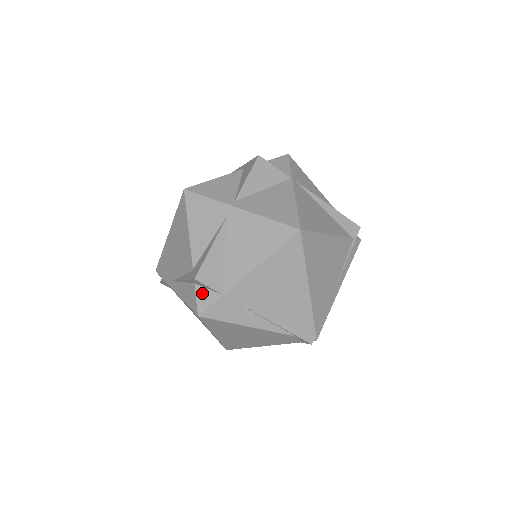
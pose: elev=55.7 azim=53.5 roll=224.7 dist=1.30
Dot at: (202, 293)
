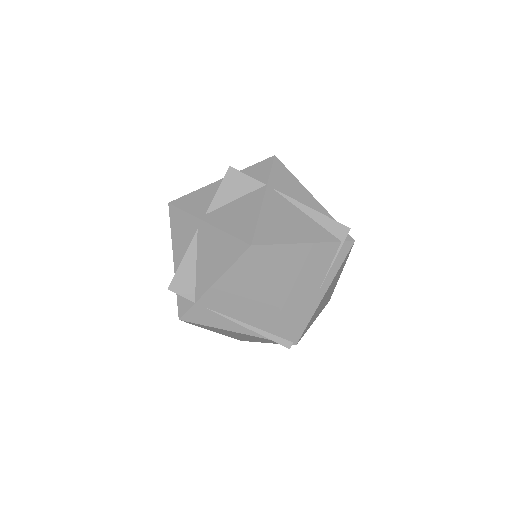
Dot at: (181, 299)
